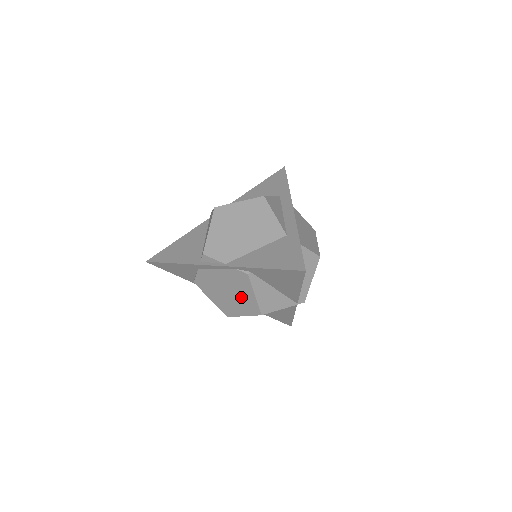
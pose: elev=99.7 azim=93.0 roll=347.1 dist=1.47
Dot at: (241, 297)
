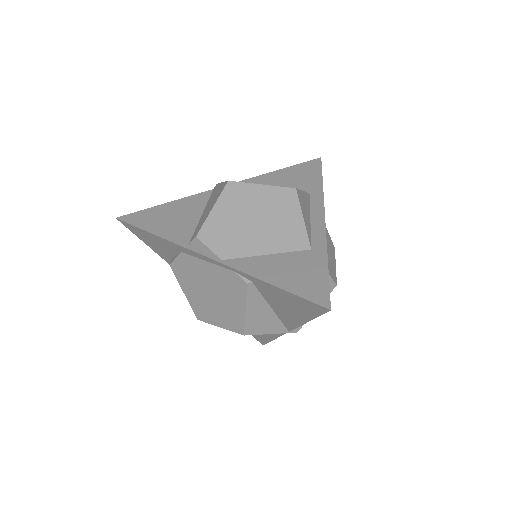
Dot at: (226, 305)
